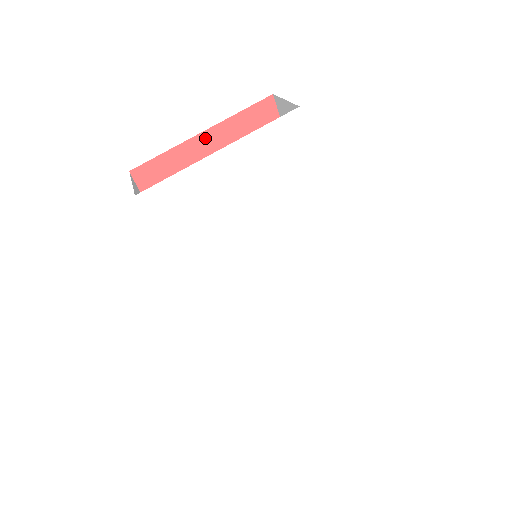
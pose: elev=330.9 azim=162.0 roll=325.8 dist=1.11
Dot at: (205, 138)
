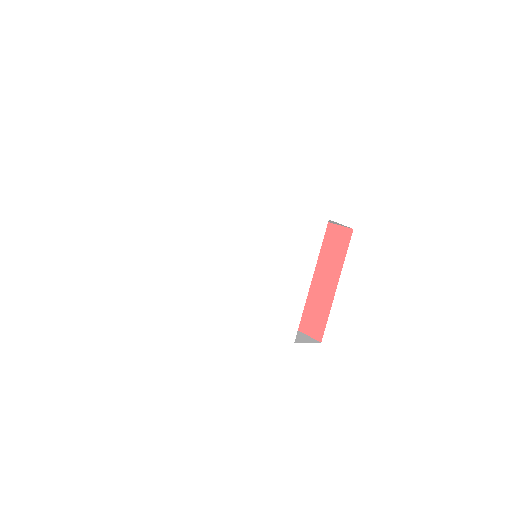
Dot at: occluded
